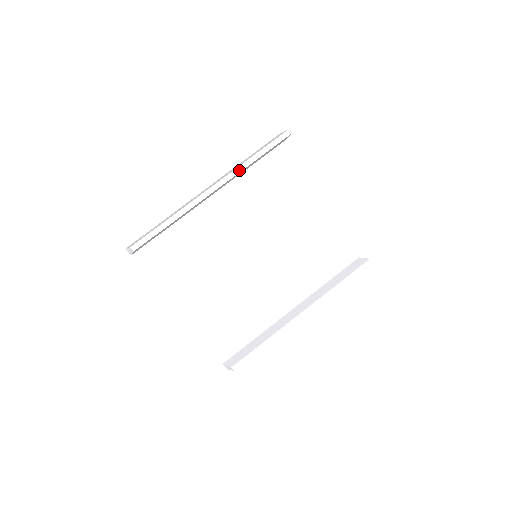
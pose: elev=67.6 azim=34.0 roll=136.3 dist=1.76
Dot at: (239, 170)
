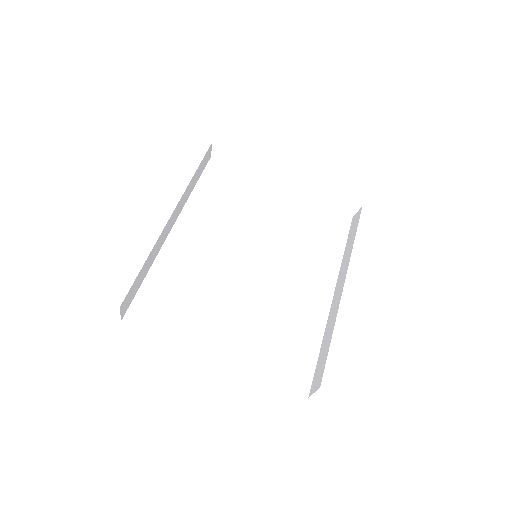
Dot at: (185, 186)
